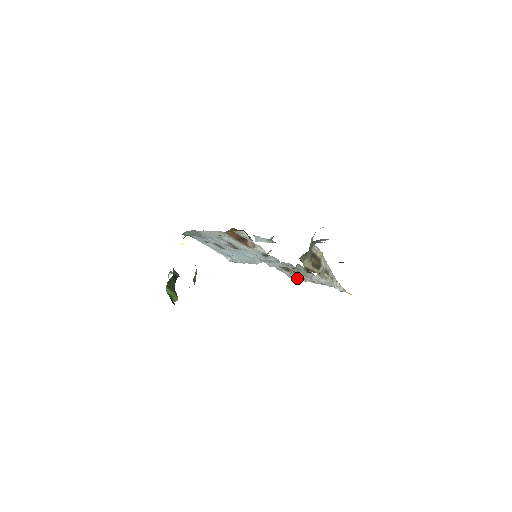
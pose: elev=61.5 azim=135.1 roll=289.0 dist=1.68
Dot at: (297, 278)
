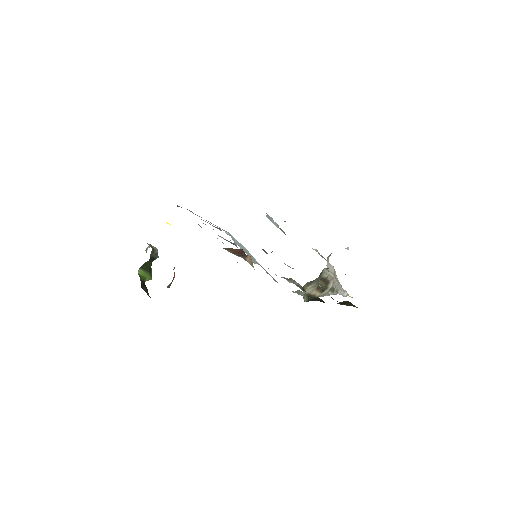
Dot at: (296, 285)
